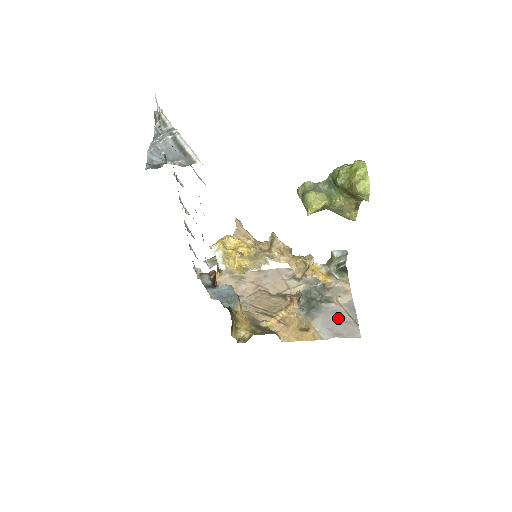
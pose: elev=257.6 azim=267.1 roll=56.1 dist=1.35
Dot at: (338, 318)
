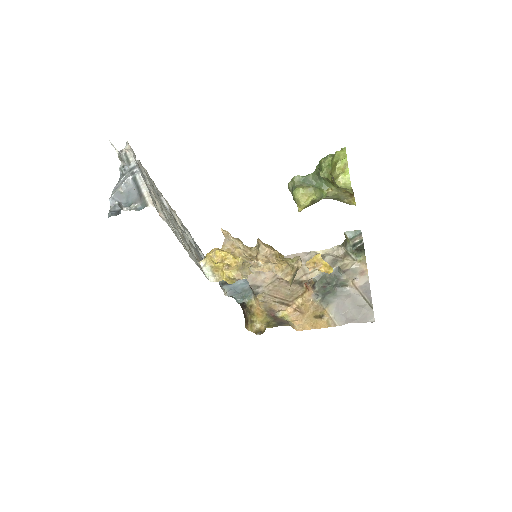
Dot at: (352, 302)
